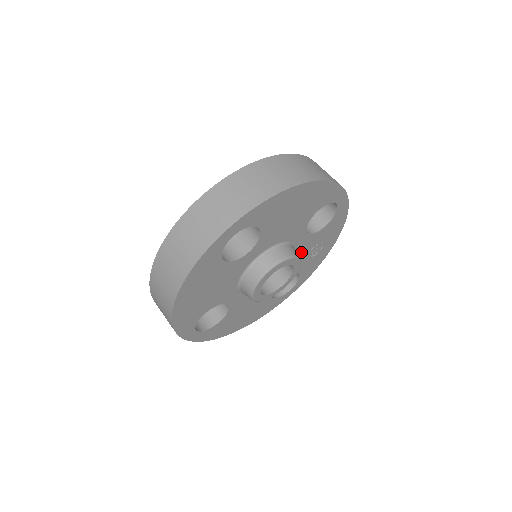
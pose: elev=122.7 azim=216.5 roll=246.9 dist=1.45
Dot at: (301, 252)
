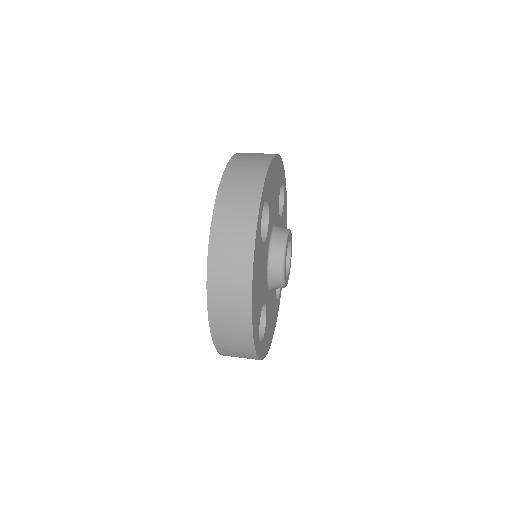
Dot at: occluded
